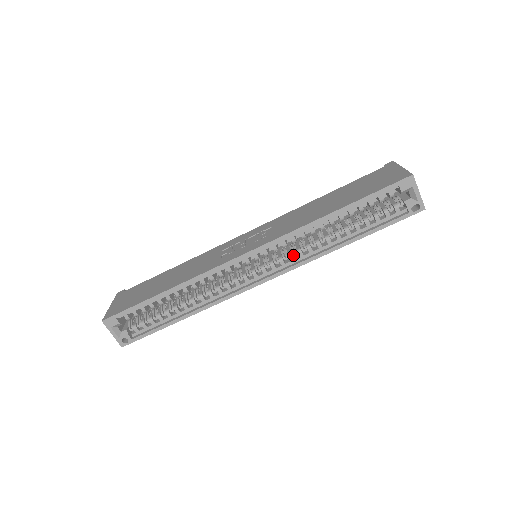
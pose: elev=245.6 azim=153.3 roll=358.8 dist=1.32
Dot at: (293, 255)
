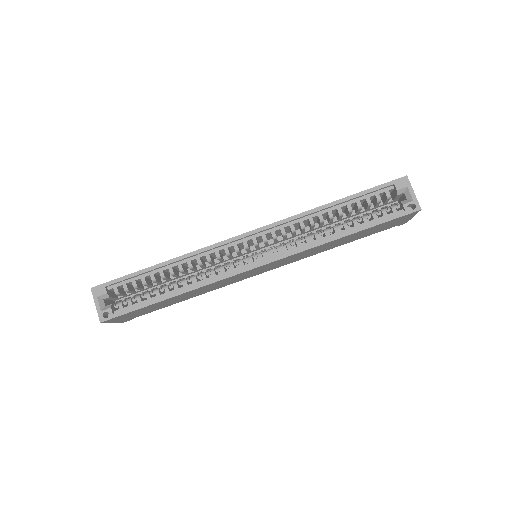
Dot at: occluded
